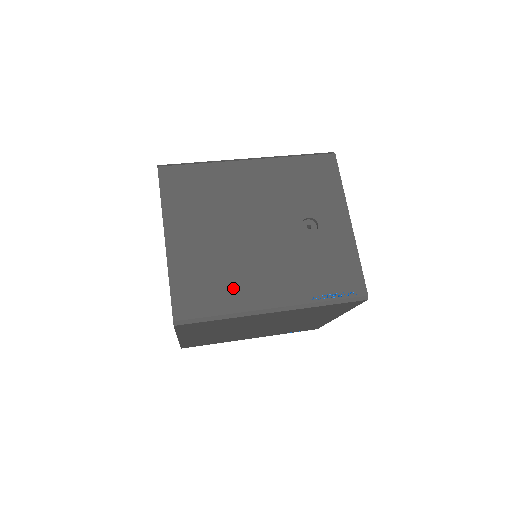
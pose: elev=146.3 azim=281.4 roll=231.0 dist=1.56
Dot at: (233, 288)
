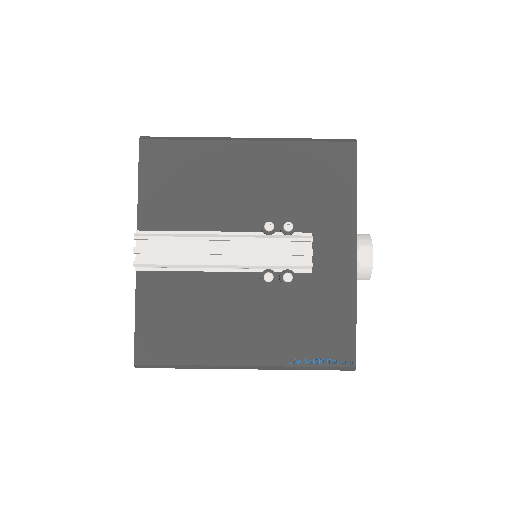
Dot at: occluded
